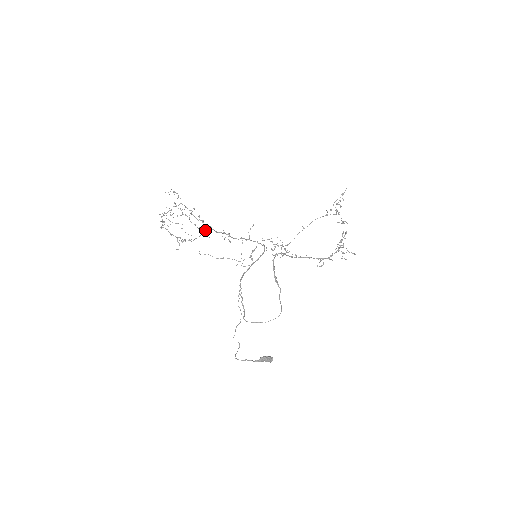
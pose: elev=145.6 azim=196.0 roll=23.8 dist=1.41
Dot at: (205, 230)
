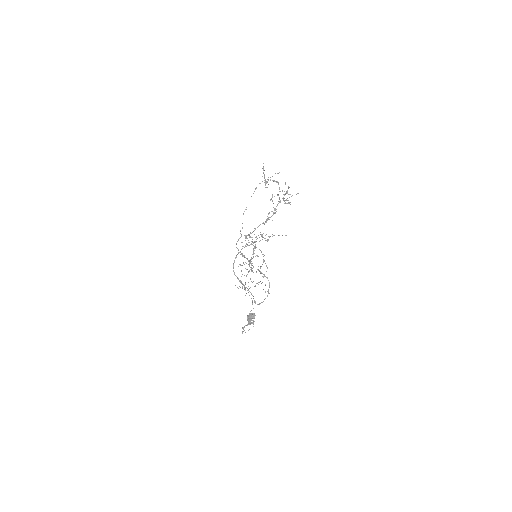
Dot at: occluded
